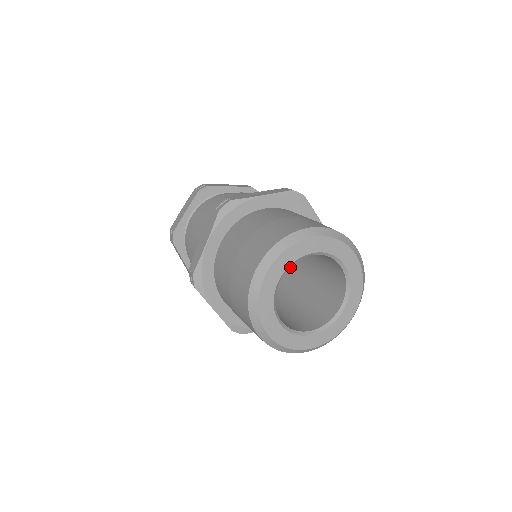
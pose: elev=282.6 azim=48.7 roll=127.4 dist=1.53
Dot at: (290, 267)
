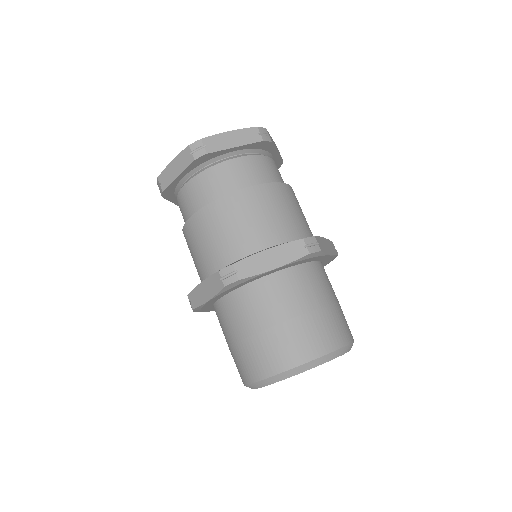
Dot at: occluded
